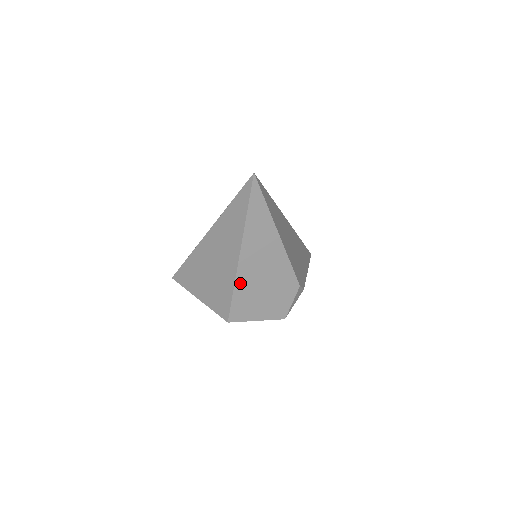
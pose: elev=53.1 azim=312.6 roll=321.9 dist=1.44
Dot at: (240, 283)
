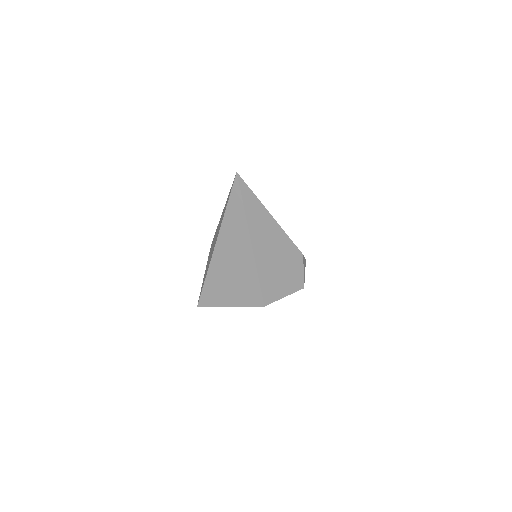
Dot at: (260, 267)
